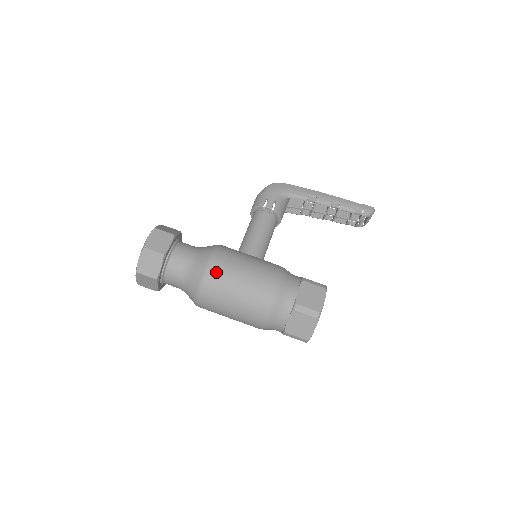
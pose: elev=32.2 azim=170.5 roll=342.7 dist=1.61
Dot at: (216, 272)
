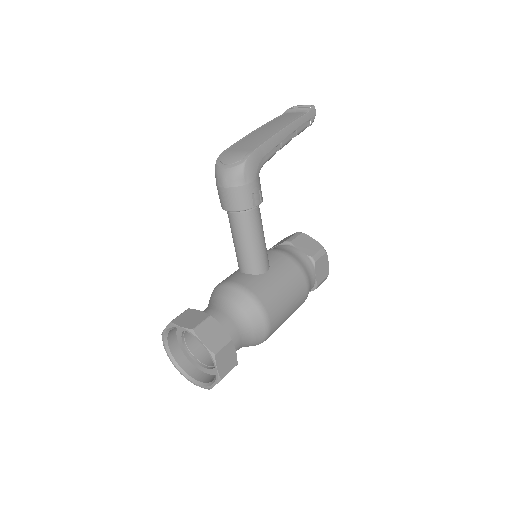
Dot at: (274, 328)
